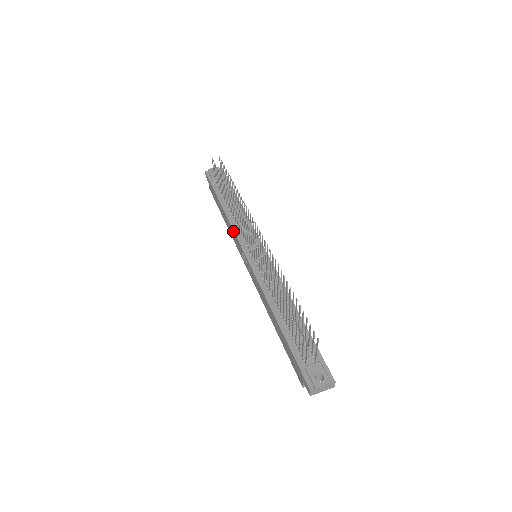
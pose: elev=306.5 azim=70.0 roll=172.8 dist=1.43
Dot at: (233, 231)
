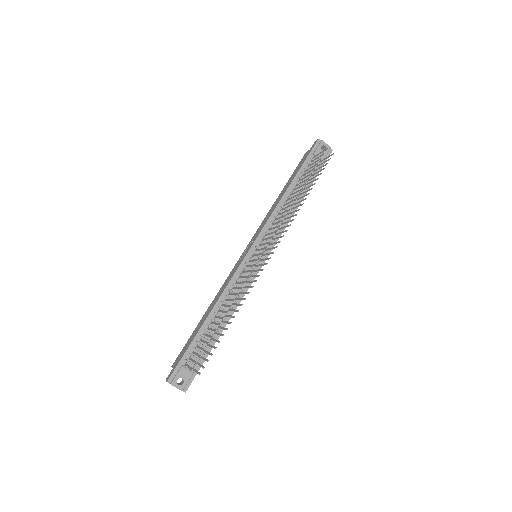
Dot at: (268, 219)
